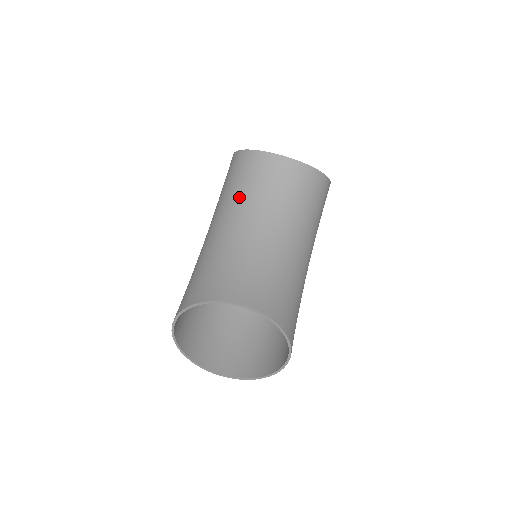
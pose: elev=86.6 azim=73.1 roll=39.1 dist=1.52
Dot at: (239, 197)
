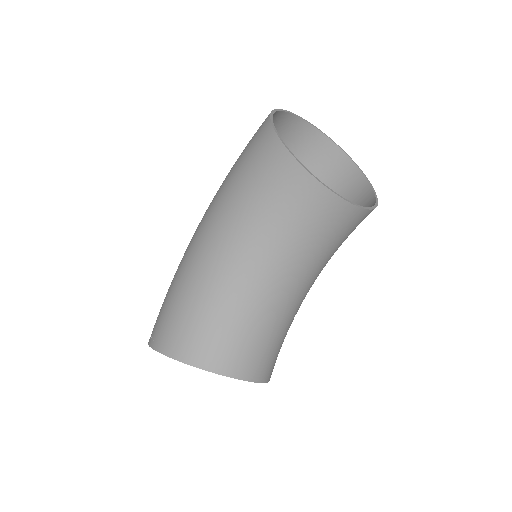
Dot at: (267, 228)
